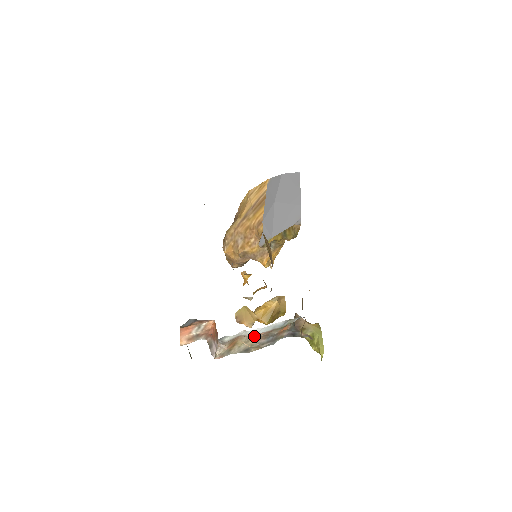
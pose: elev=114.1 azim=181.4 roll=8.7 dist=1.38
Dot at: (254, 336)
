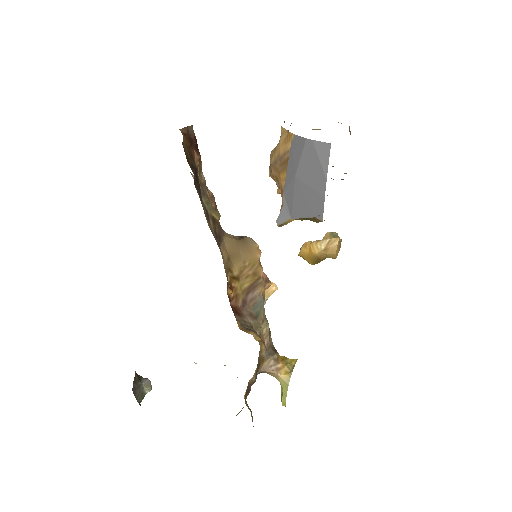
Dot at: occluded
